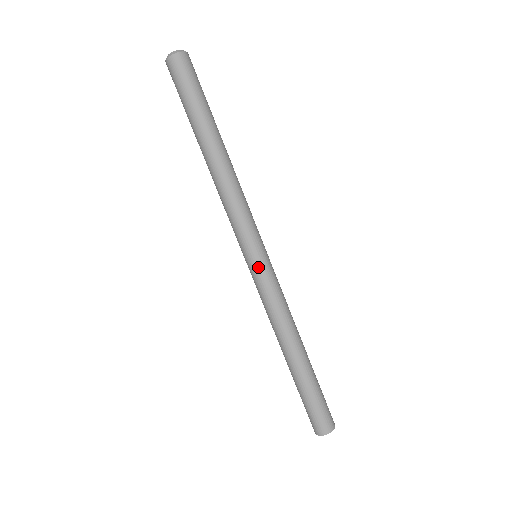
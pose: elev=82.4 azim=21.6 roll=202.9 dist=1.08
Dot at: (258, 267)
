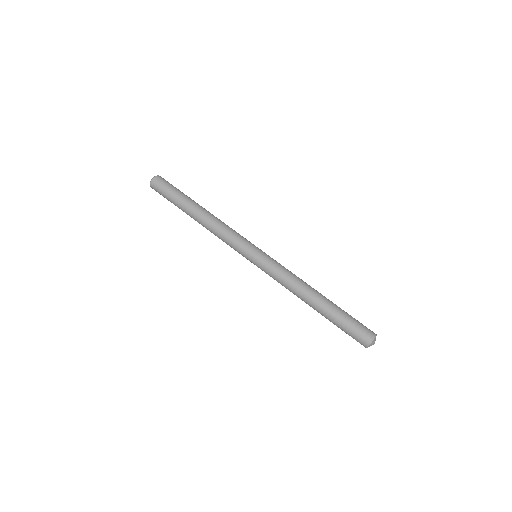
Dot at: (263, 254)
